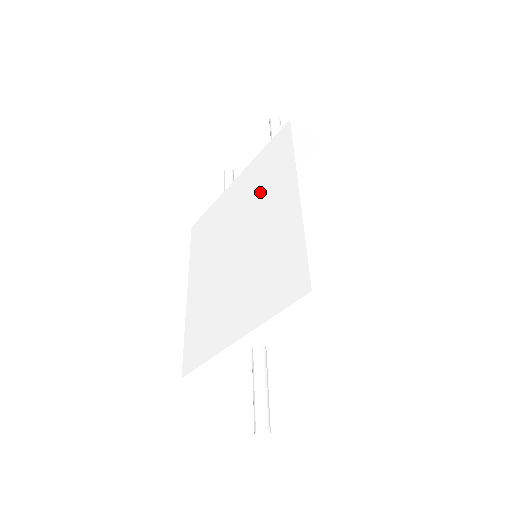
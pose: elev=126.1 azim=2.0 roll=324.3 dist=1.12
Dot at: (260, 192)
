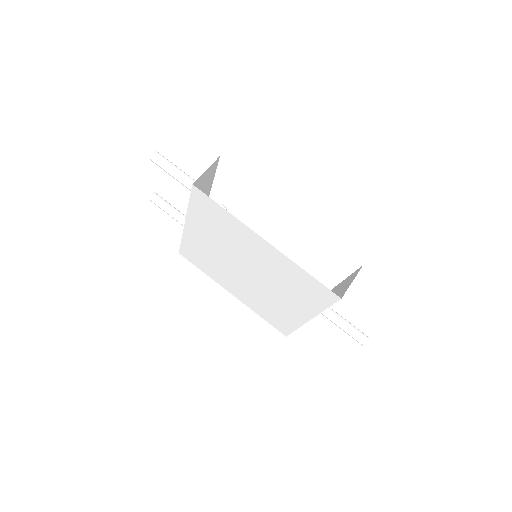
Dot at: (225, 237)
